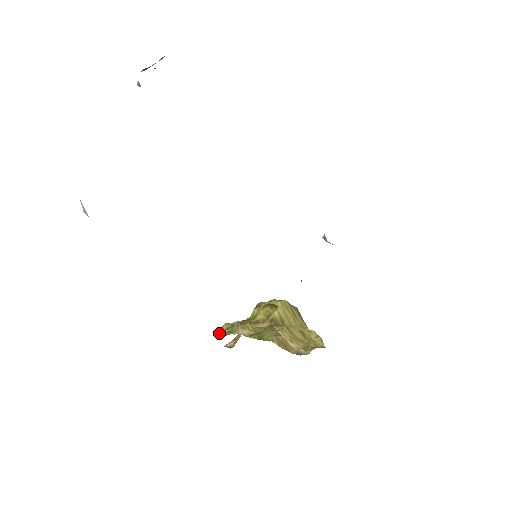
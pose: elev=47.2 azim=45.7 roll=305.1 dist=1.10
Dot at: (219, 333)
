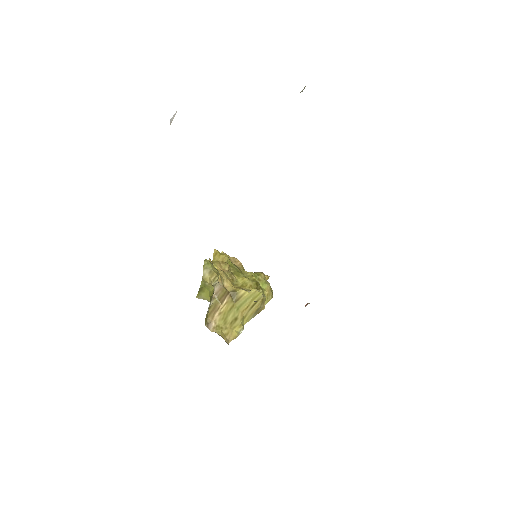
Dot at: (214, 254)
